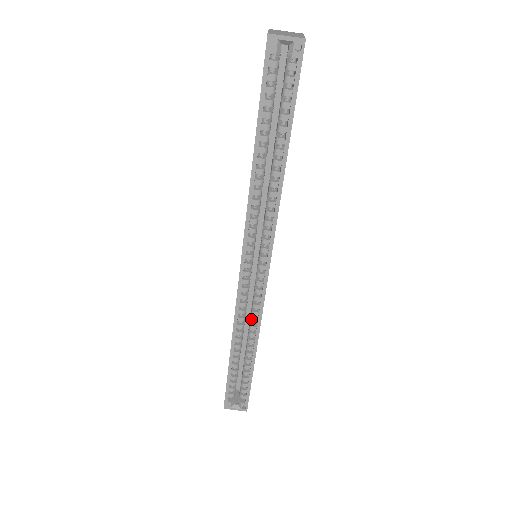
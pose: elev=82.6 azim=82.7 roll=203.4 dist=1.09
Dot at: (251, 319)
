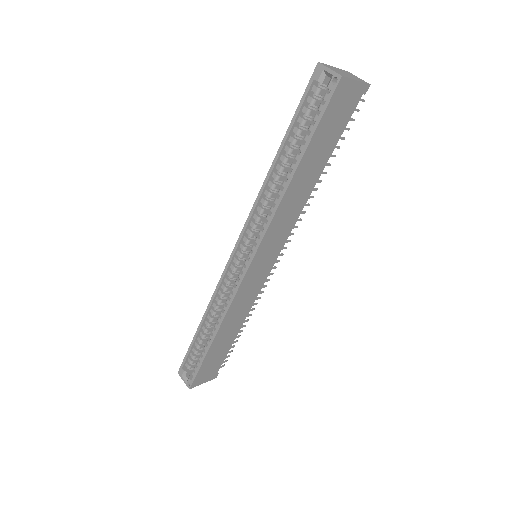
Dot at: (224, 305)
